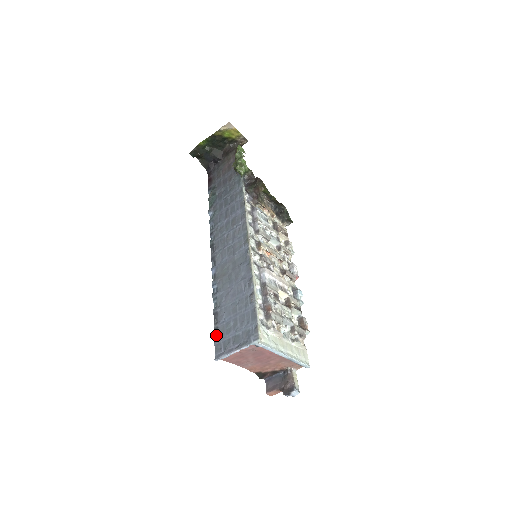
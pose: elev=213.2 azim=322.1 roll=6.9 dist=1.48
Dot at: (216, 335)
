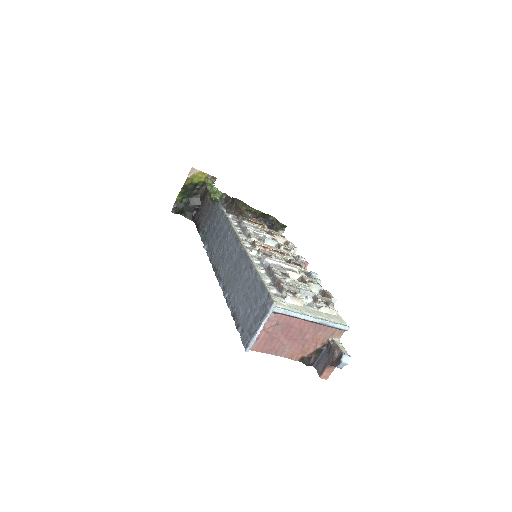
Dot at: (240, 331)
